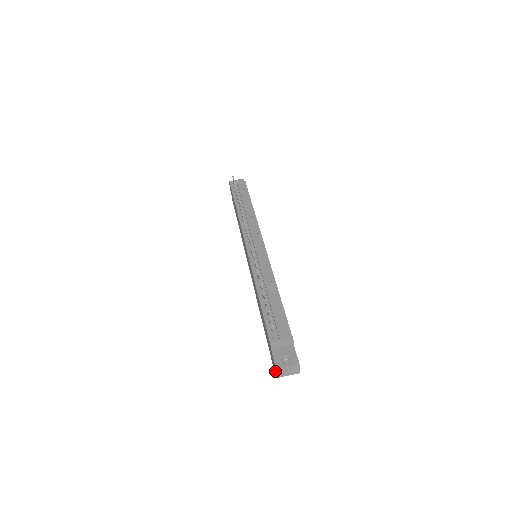
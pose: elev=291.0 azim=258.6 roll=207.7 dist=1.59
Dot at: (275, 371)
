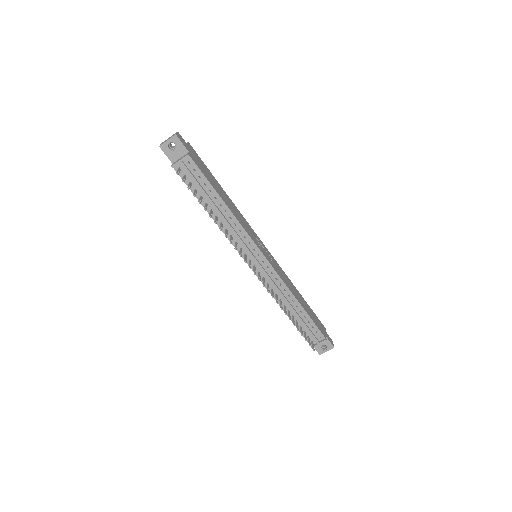
Dot at: occluded
